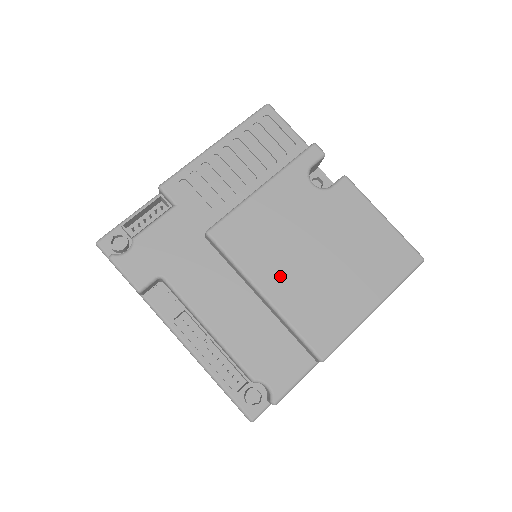
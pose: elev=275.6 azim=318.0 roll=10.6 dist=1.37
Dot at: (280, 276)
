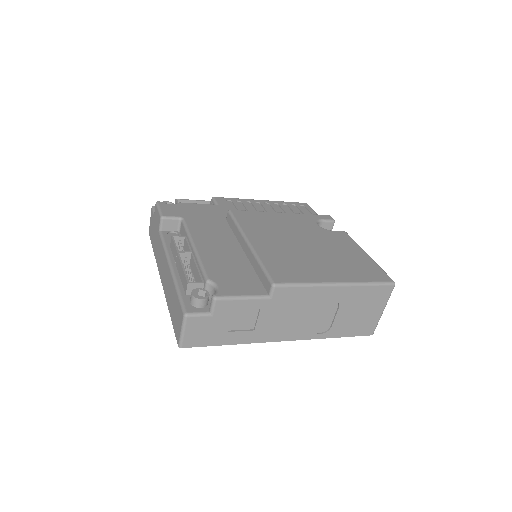
Dot at: (268, 241)
